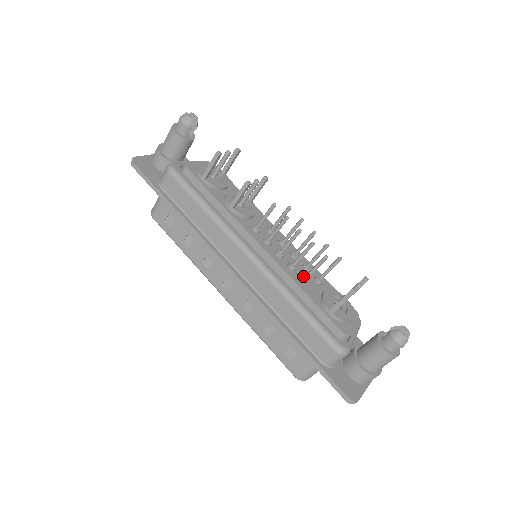
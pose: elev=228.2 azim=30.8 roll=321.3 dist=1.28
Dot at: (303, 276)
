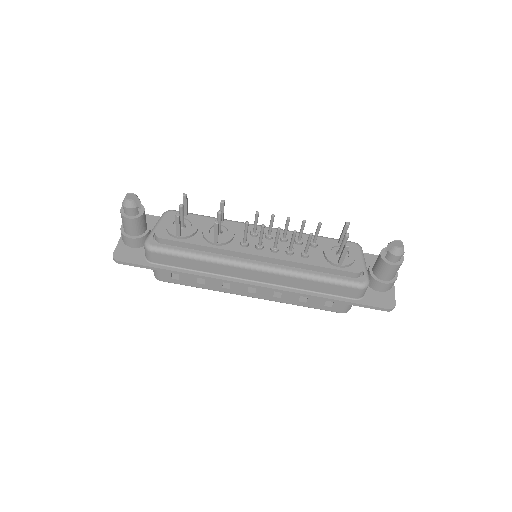
Dot at: (302, 253)
